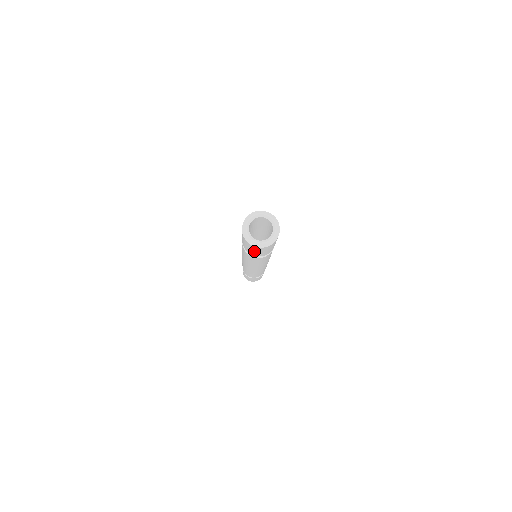
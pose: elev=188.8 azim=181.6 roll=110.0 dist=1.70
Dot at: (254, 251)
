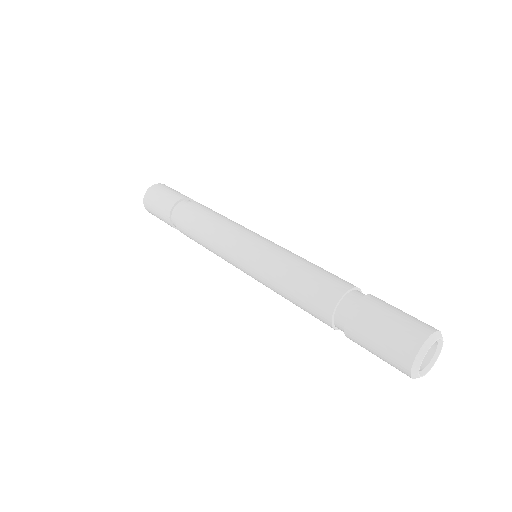
Dot at: occluded
